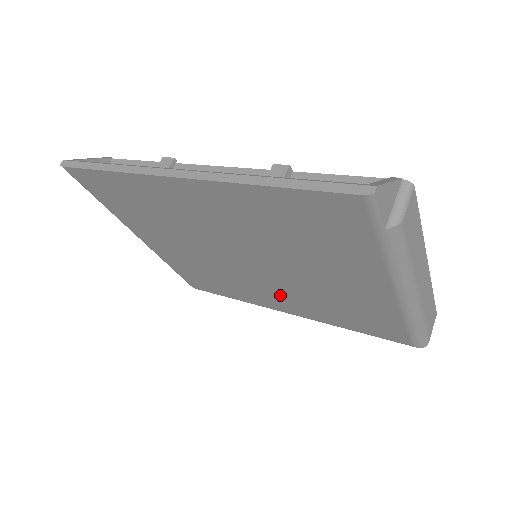
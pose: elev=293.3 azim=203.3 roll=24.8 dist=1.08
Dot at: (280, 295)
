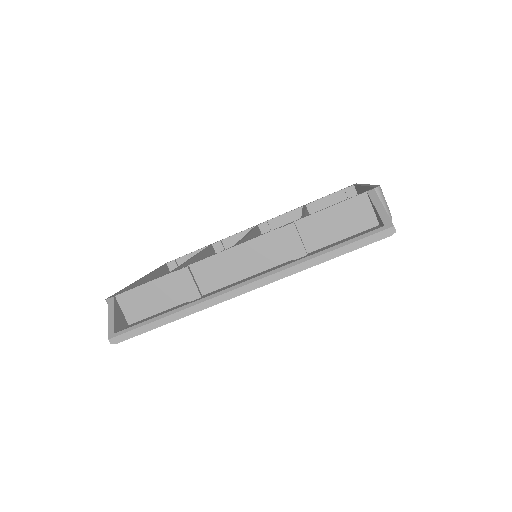
Dot at: occluded
